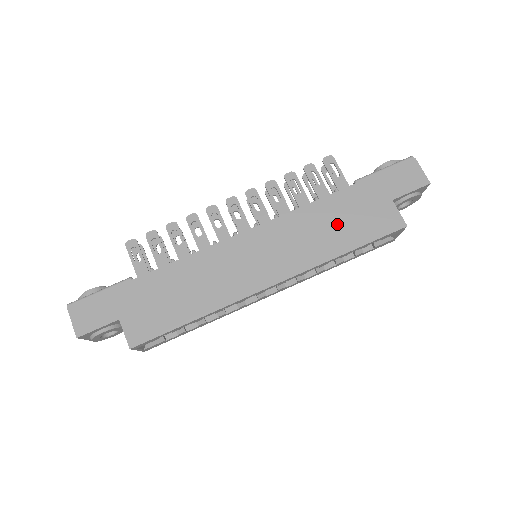
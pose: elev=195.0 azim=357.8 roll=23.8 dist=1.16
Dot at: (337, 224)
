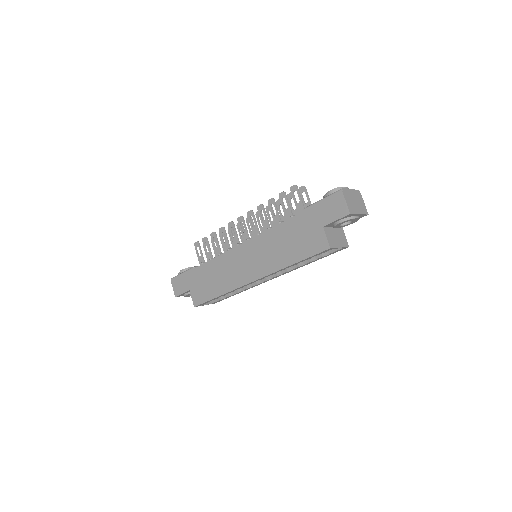
Dot at: (288, 243)
